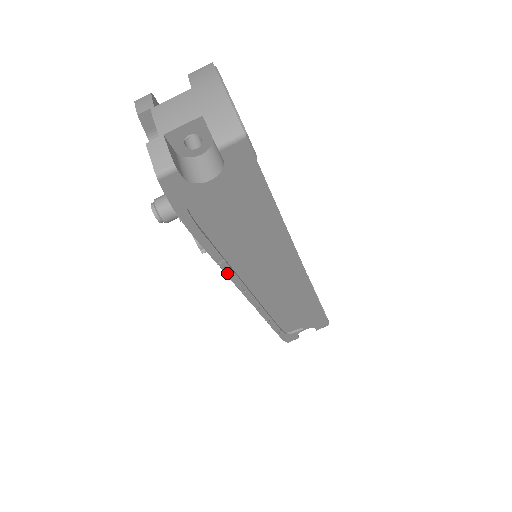
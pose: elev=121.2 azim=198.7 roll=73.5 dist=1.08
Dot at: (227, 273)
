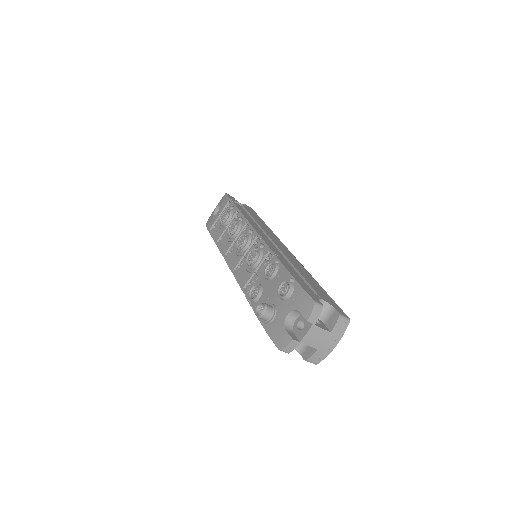
Dot at: (242, 288)
